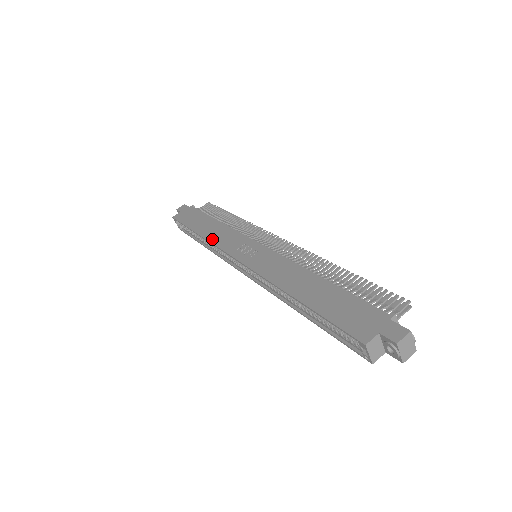
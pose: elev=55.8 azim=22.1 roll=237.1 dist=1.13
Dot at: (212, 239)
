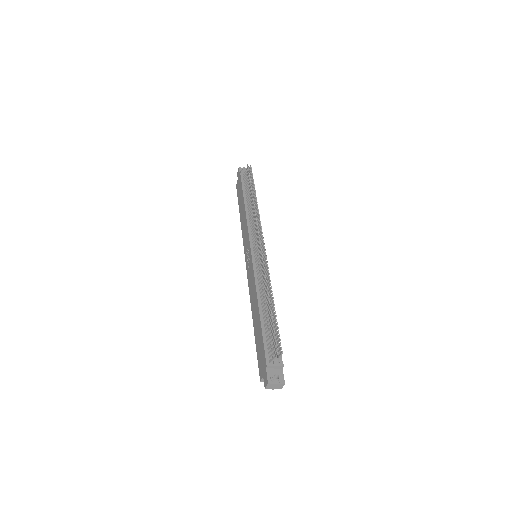
Dot at: (242, 231)
